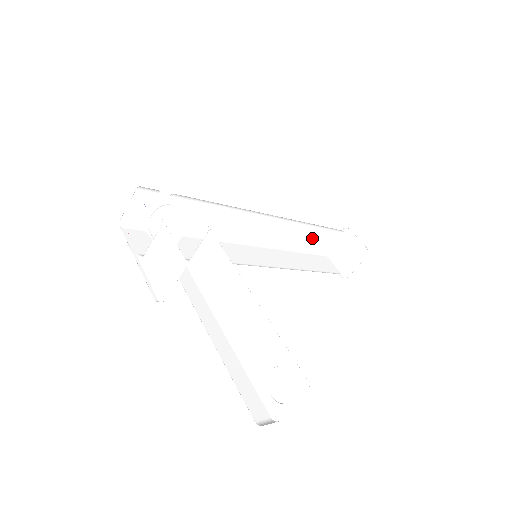
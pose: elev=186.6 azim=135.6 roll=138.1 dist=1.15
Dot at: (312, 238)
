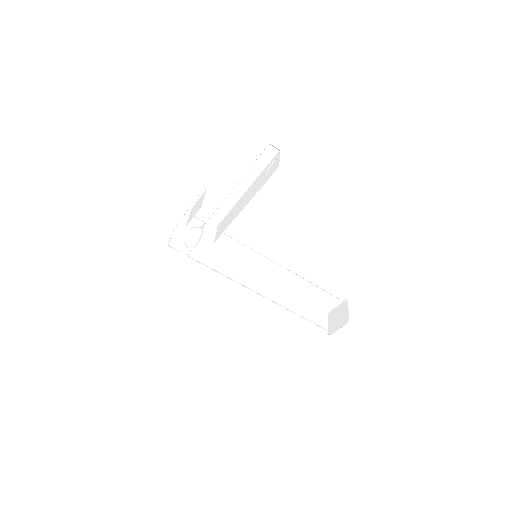
Dot at: (306, 312)
